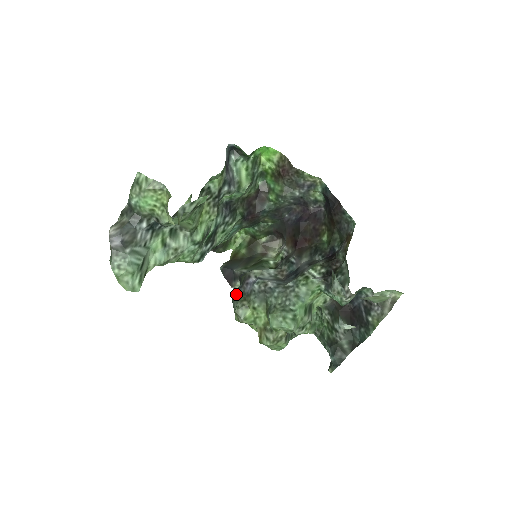
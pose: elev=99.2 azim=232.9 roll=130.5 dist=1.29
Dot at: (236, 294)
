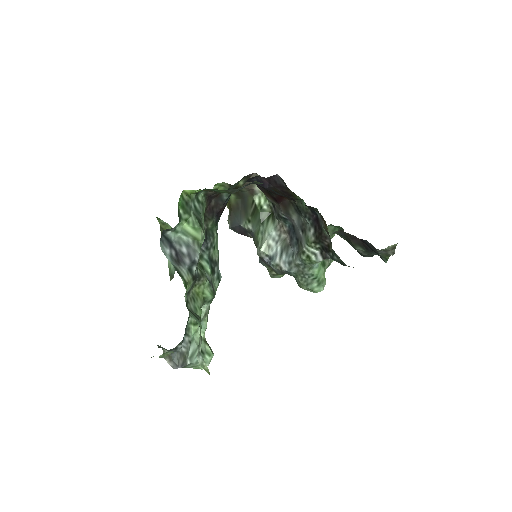
Dot at: (262, 264)
